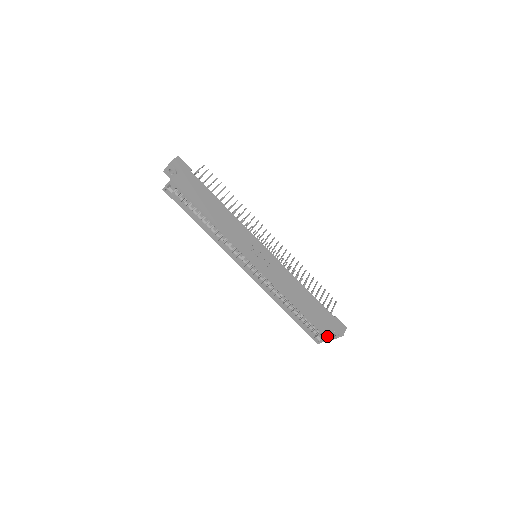
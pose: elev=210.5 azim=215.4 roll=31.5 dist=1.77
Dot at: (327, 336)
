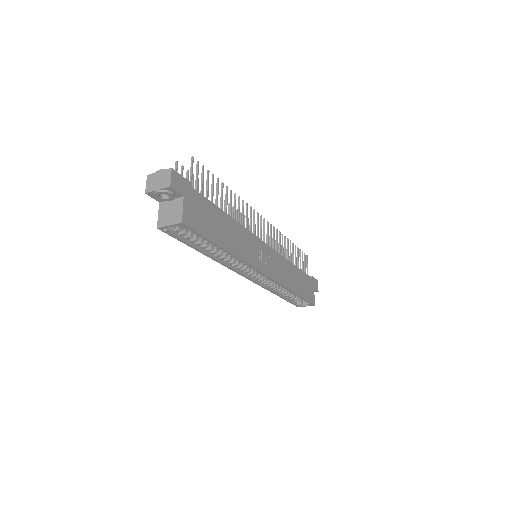
Dot at: (313, 304)
